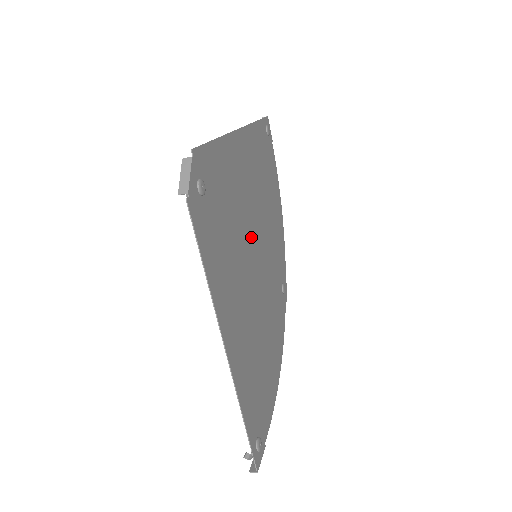
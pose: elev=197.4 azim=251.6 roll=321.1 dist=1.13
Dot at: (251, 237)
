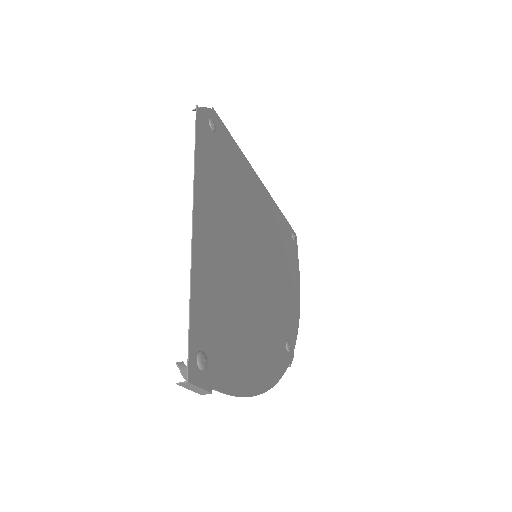
Dot at: (254, 237)
